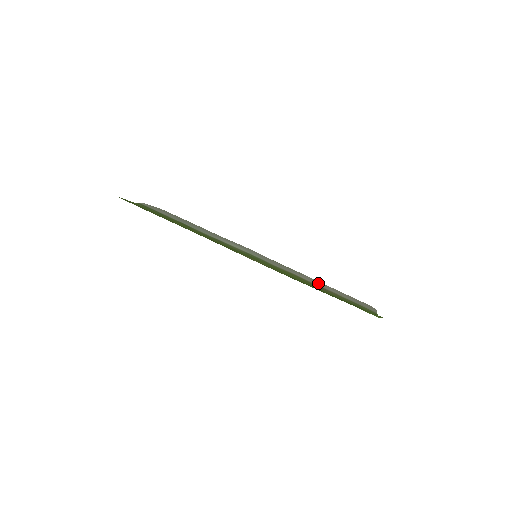
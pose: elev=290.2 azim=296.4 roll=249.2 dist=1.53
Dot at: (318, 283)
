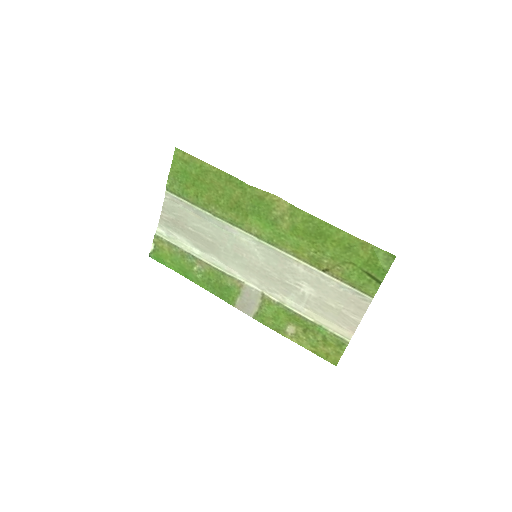
Dot at: (313, 282)
